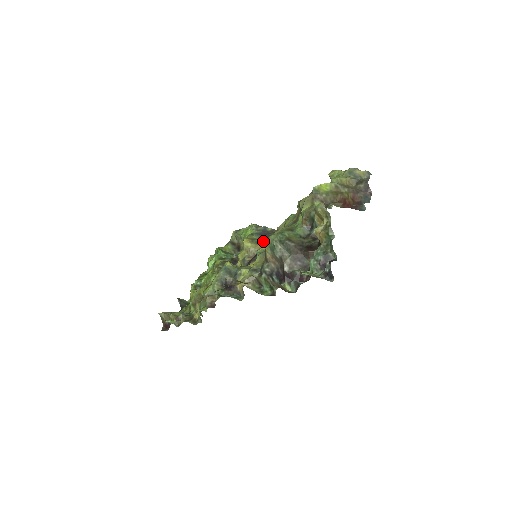
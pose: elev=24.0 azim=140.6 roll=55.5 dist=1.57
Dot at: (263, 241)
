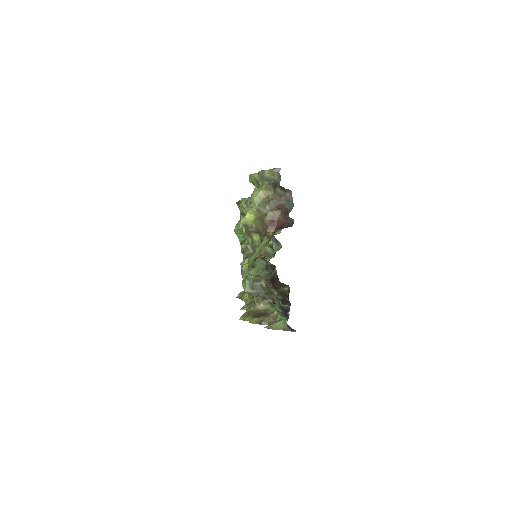
Dot at: occluded
